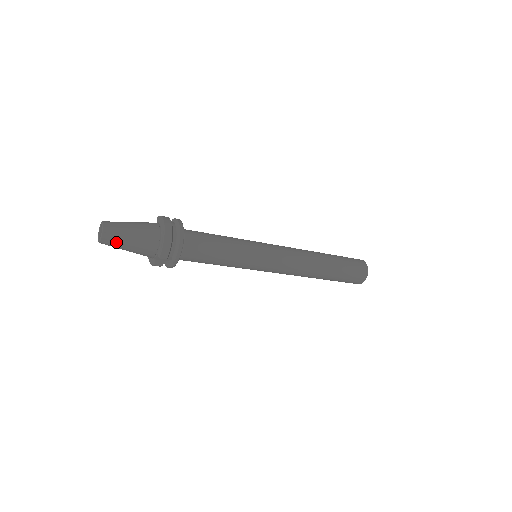
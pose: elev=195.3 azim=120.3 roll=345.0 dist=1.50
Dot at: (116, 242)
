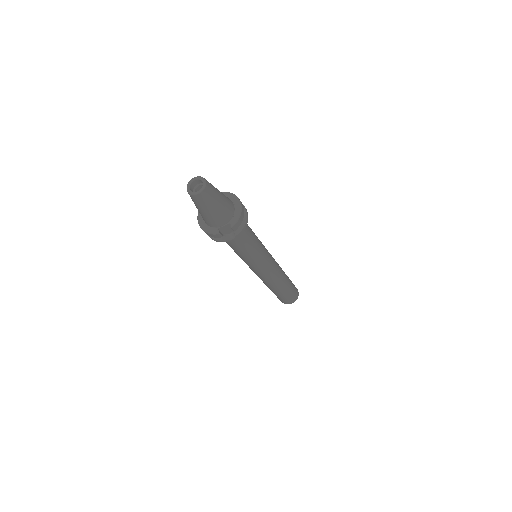
Dot at: (209, 200)
